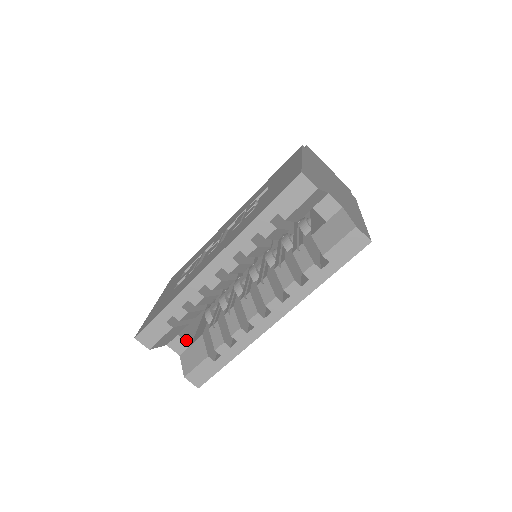
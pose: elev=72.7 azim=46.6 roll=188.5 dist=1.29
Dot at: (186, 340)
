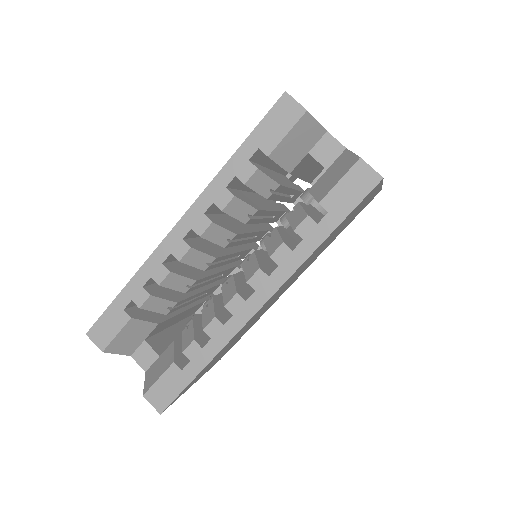
Dot at: (155, 349)
